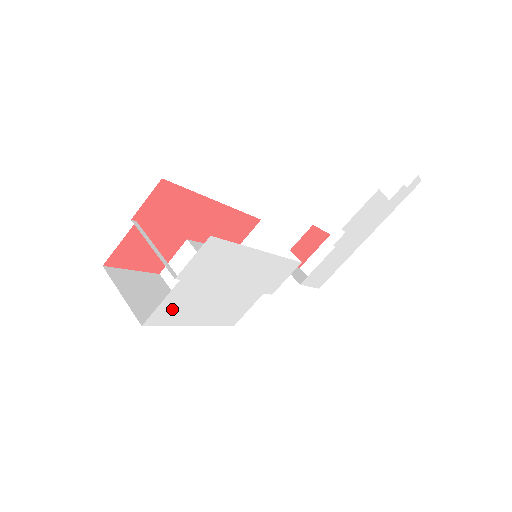
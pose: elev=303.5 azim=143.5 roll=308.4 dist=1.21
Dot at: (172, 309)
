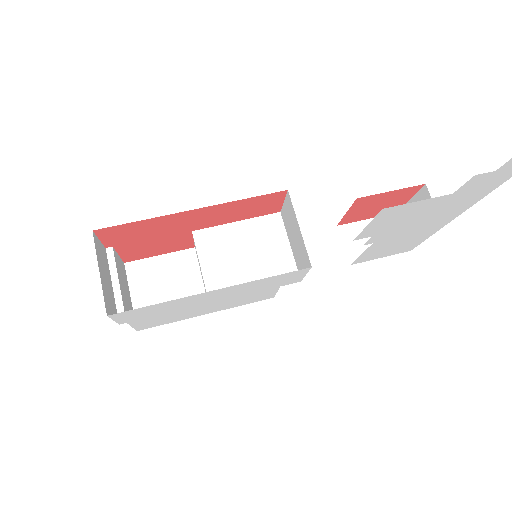
Dot at: (154, 323)
